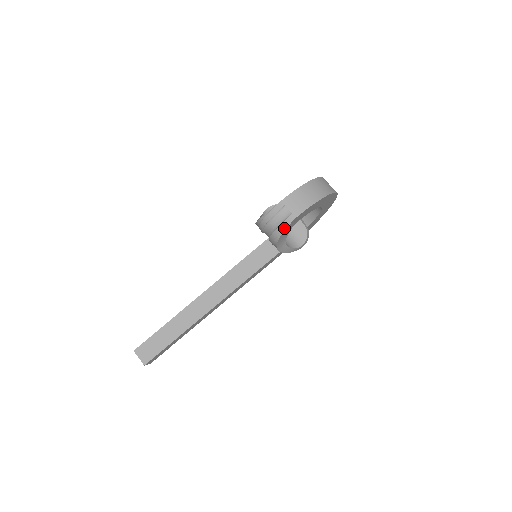
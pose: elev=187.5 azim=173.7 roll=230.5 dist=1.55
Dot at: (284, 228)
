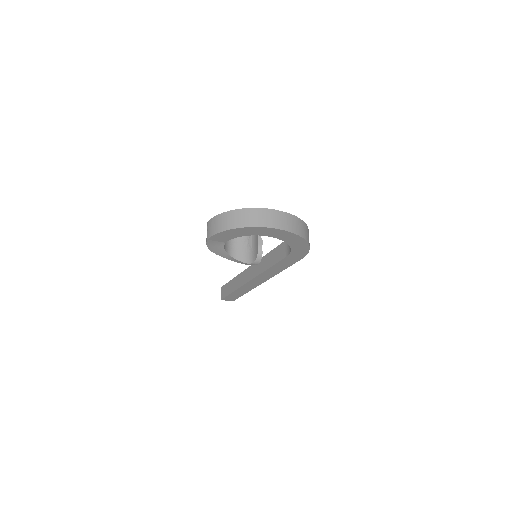
Dot at: (206, 244)
